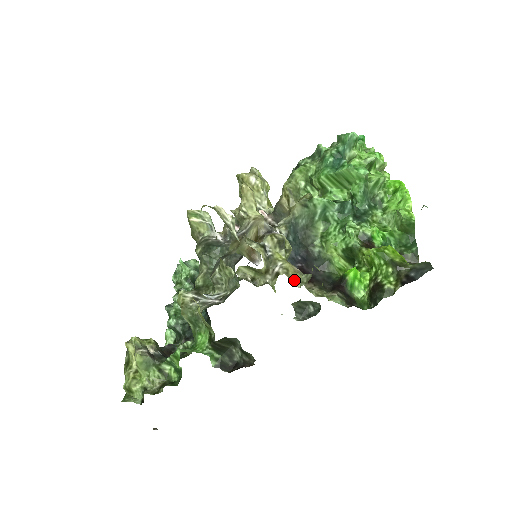
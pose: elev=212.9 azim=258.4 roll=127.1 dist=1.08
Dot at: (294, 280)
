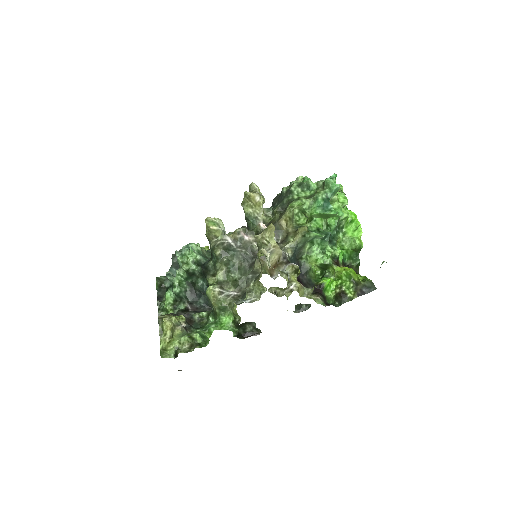
Dot at: (301, 293)
